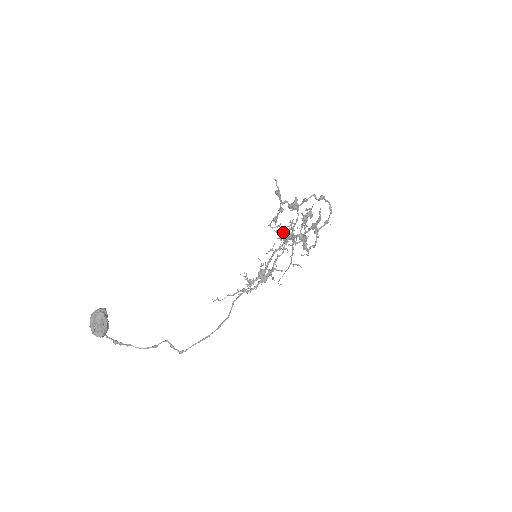
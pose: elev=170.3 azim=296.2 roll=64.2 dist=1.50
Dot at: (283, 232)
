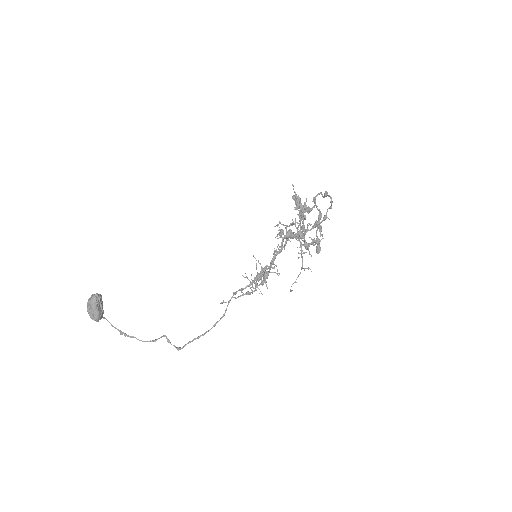
Dot at: (281, 230)
